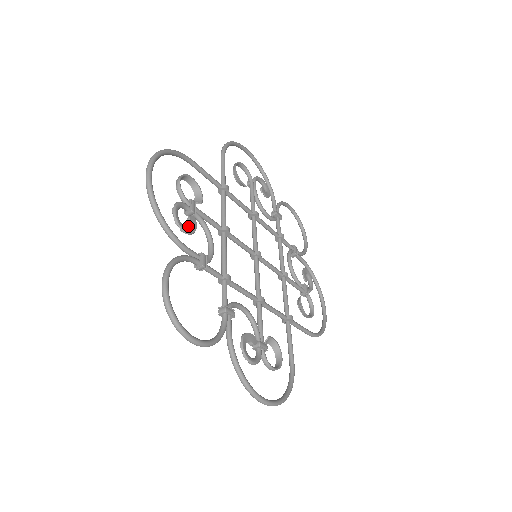
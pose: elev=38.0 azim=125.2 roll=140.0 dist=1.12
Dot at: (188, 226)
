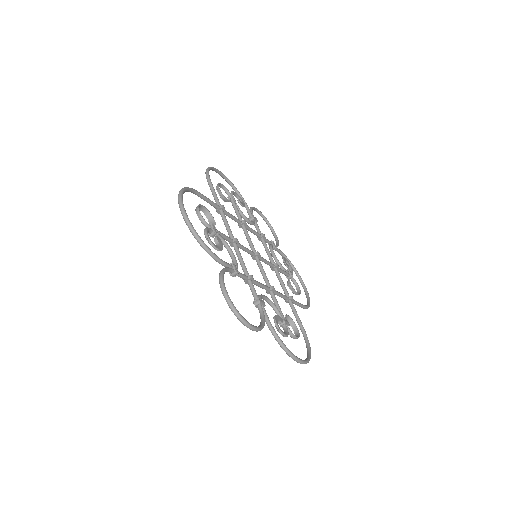
Dot at: (218, 245)
